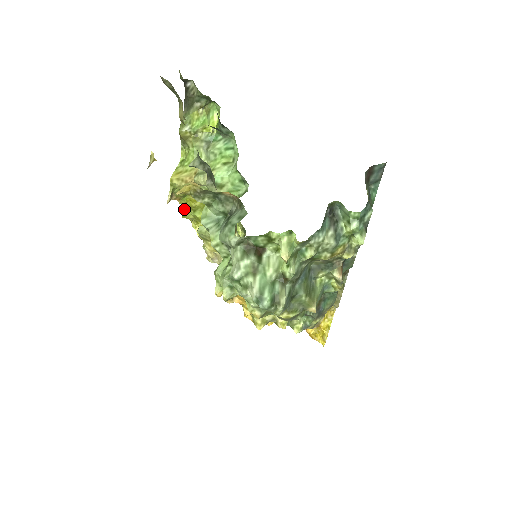
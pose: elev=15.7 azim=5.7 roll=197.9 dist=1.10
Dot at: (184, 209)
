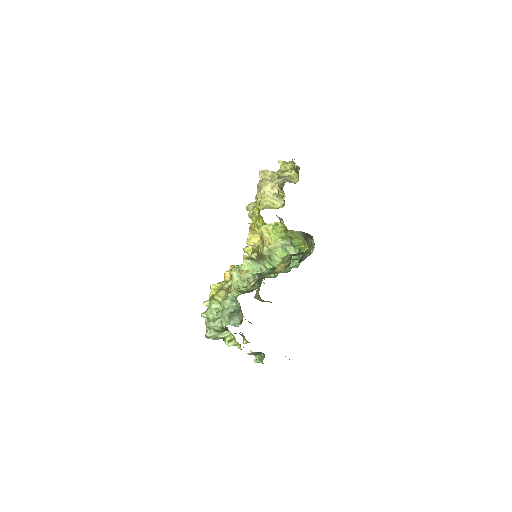
Dot at: (259, 209)
